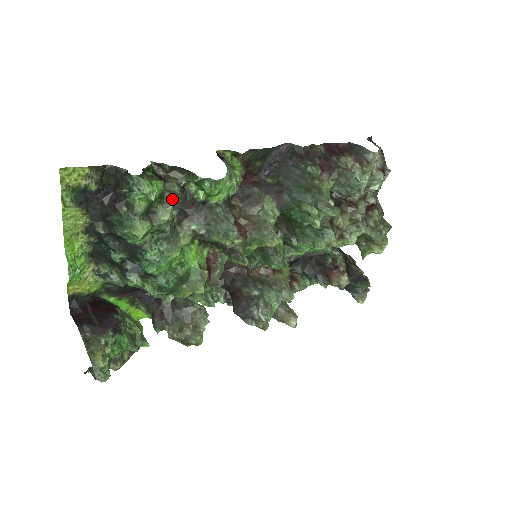
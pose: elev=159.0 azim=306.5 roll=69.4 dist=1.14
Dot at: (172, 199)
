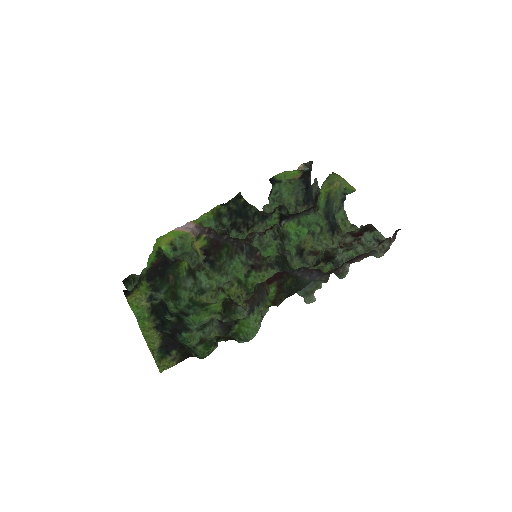
Dot at: occluded
